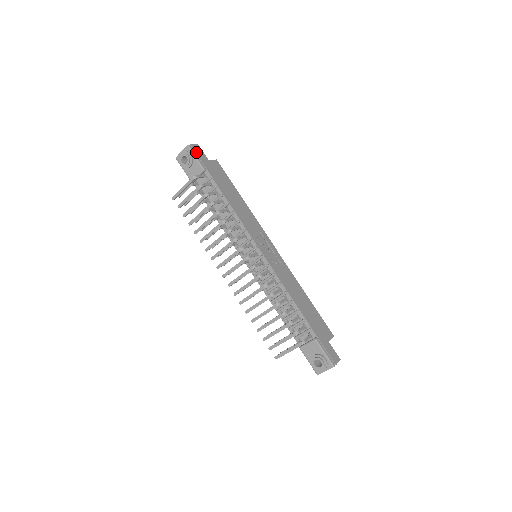
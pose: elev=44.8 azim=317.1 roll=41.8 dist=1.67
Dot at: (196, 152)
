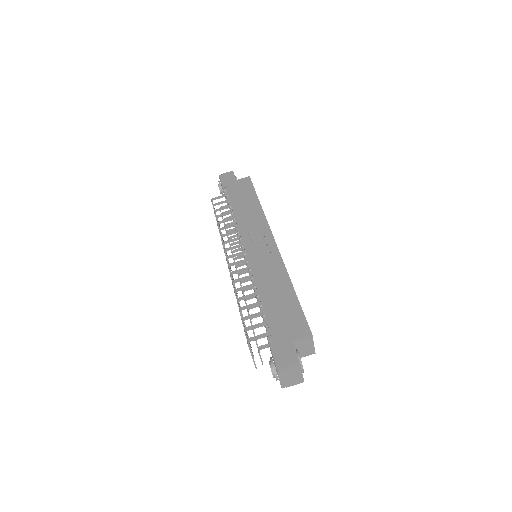
Dot at: (224, 178)
